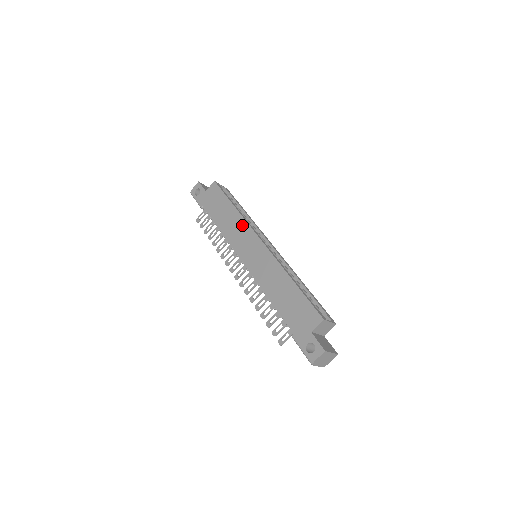
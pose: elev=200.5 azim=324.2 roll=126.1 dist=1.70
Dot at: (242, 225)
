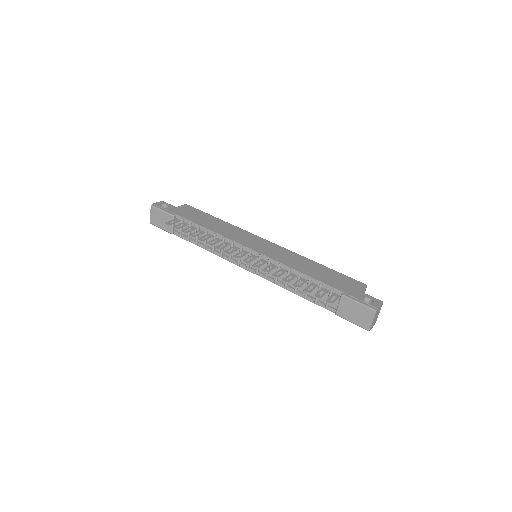
Dot at: (239, 230)
